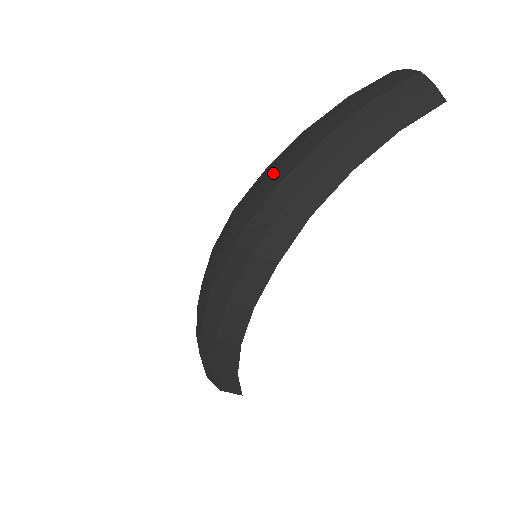
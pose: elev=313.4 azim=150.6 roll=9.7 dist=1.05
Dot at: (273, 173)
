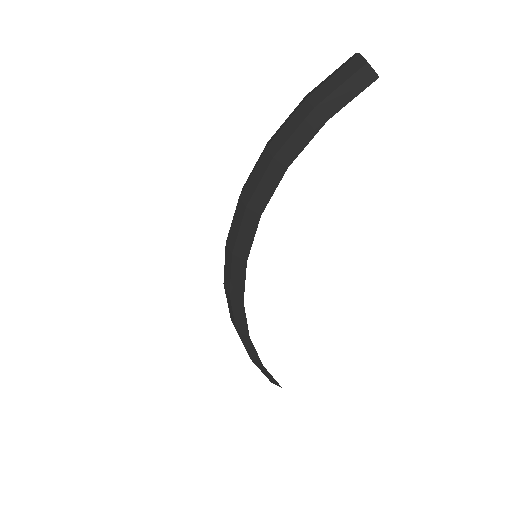
Dot at: occluded
